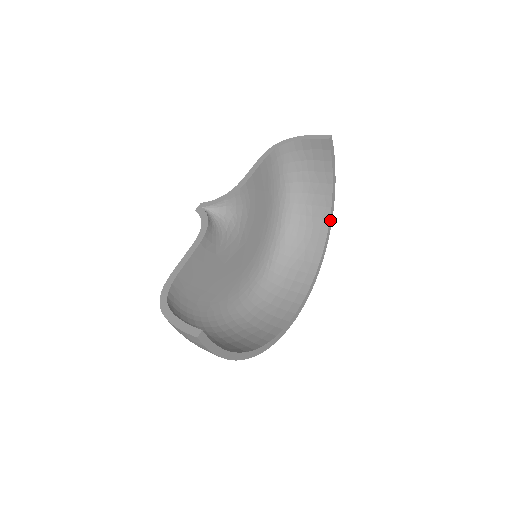
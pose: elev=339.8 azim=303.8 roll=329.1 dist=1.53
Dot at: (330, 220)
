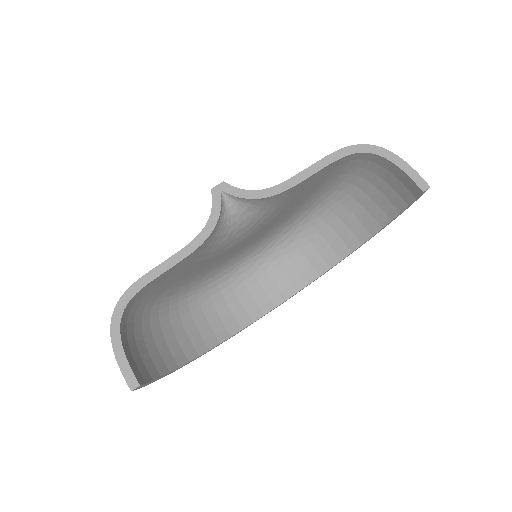
Dot at: (362, 244)
